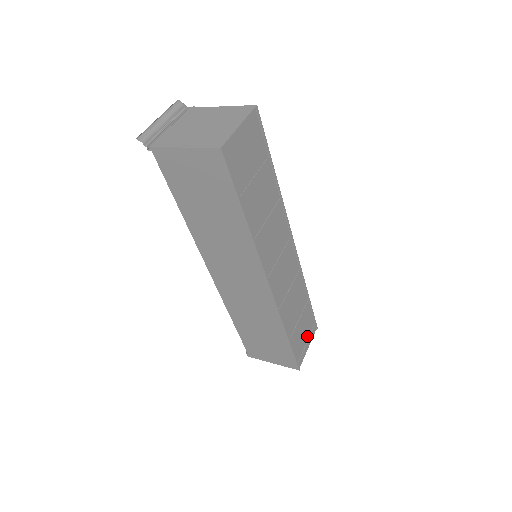
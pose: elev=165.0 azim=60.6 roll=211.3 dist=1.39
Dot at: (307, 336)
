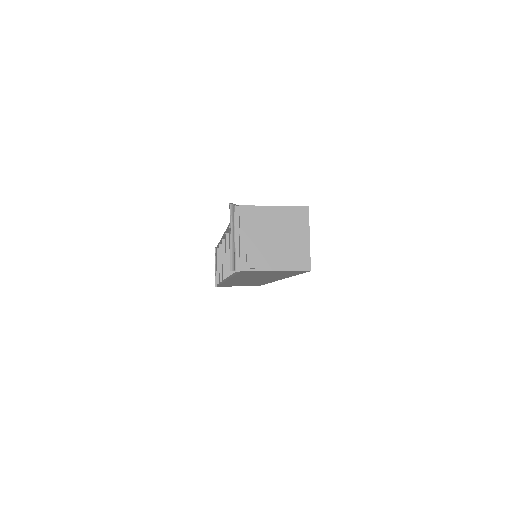
Dot at: occluded
